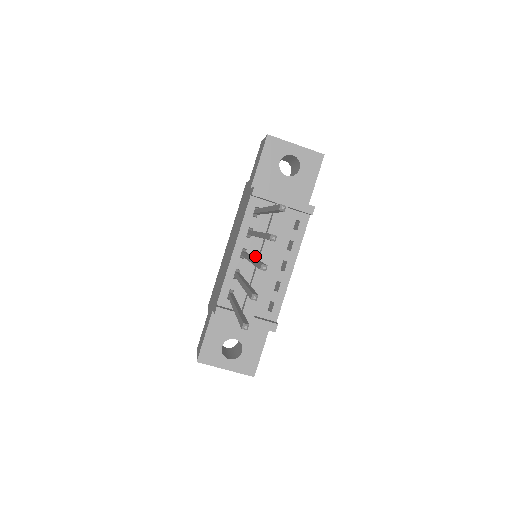
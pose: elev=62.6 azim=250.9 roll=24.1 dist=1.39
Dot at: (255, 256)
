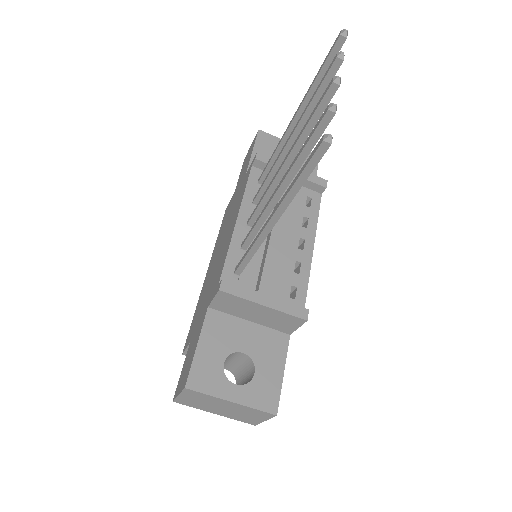
Dot at: occluded
